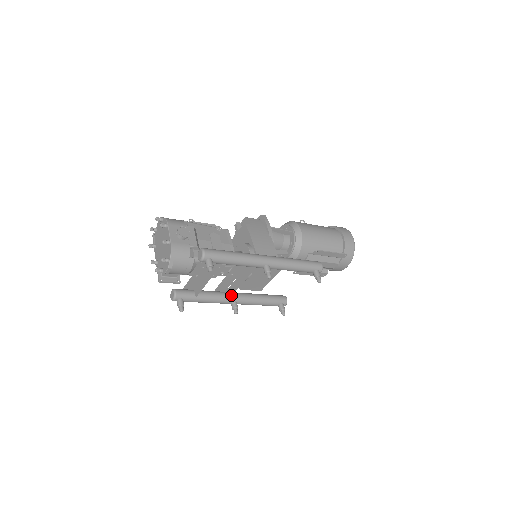
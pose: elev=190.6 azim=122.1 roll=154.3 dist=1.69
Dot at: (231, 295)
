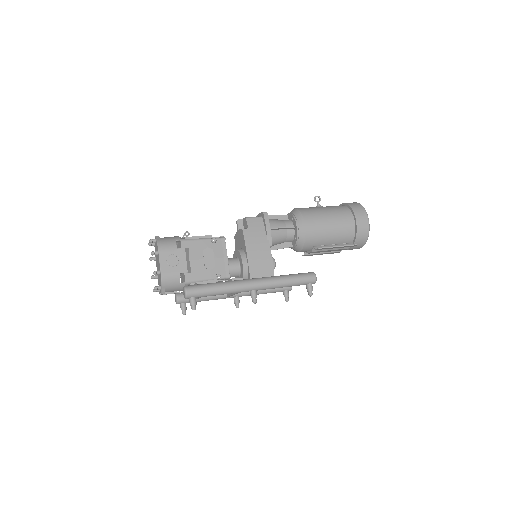
Dot at: occluded
